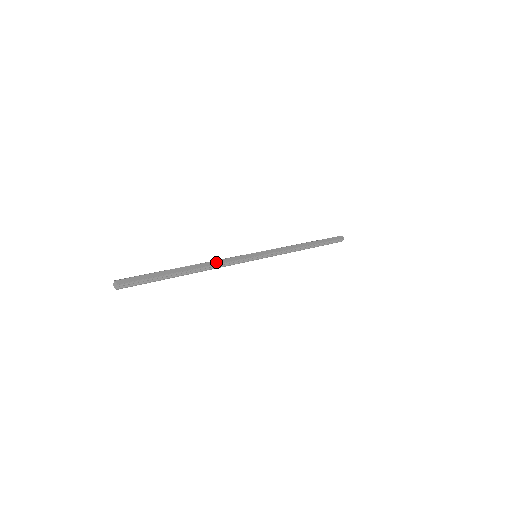
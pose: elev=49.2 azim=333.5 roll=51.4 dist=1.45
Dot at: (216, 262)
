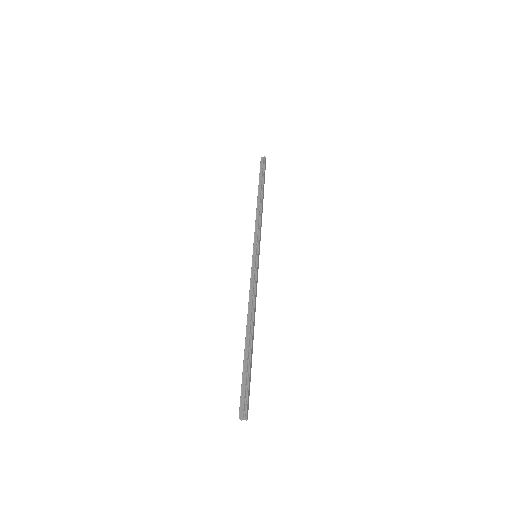
Dot at: occluded
